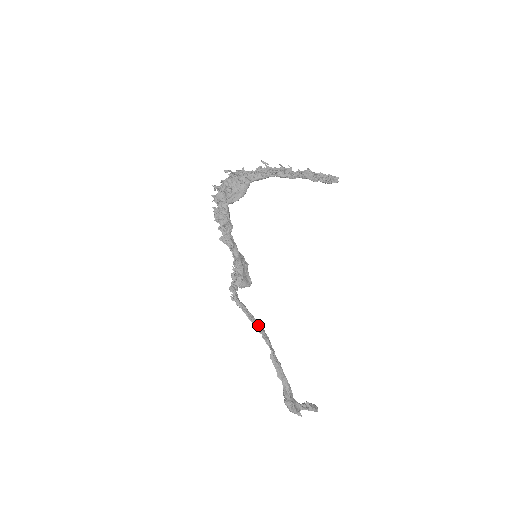
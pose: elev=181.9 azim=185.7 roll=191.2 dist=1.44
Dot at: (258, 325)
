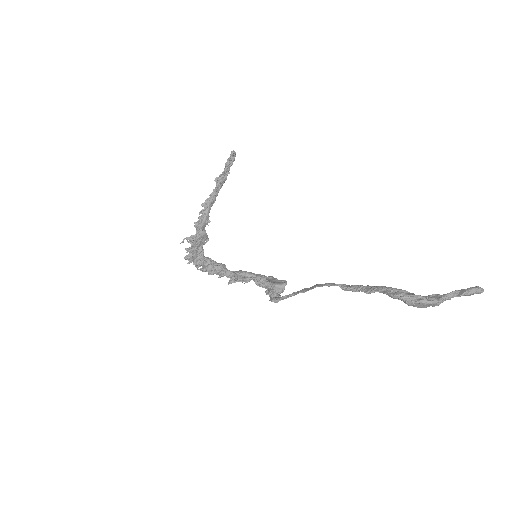
Dot at: (310, 288)
